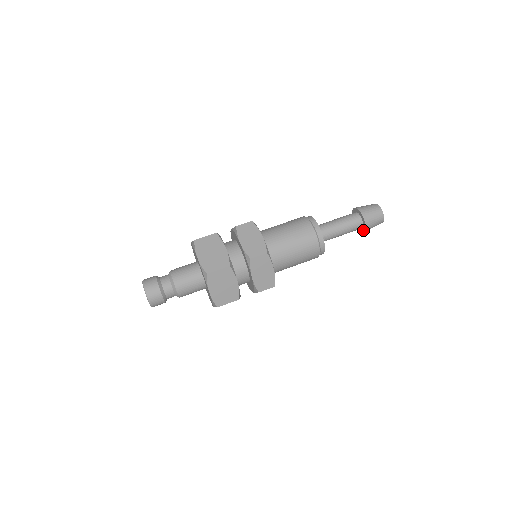
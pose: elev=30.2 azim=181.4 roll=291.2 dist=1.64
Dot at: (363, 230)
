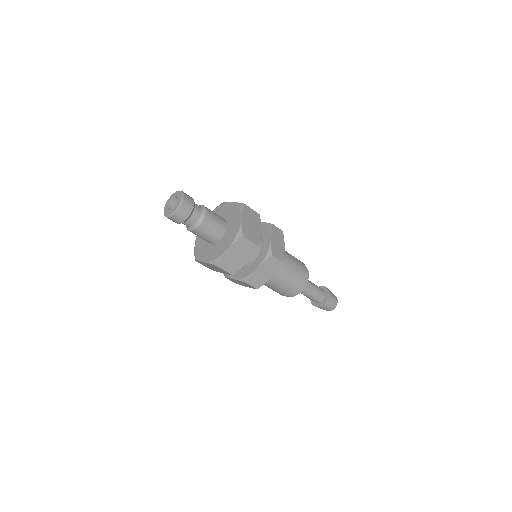
Dot at: (318, 305)
